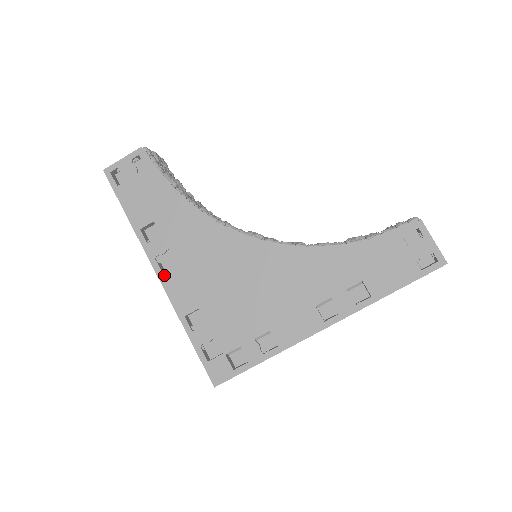
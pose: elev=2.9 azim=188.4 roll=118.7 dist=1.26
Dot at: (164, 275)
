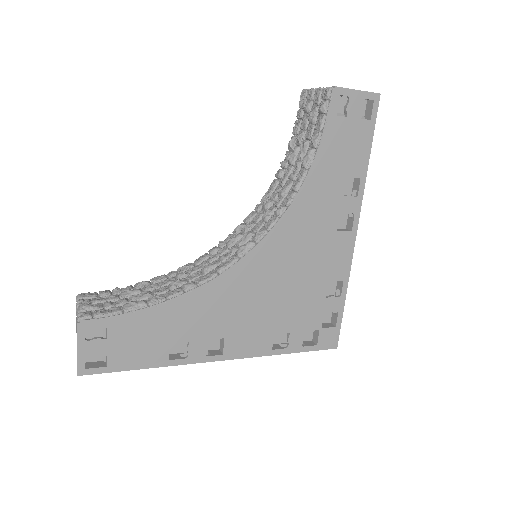
Dot at: (226, 354)
